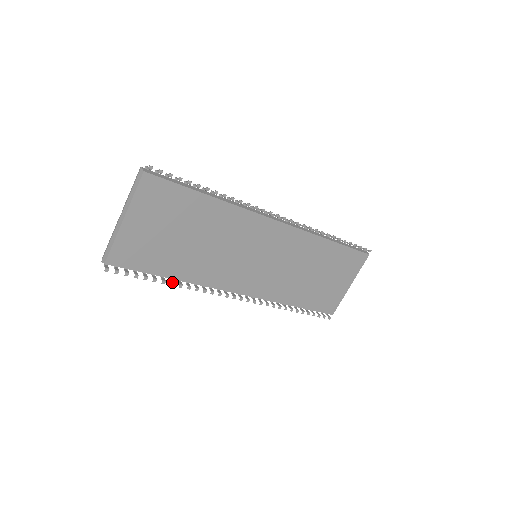
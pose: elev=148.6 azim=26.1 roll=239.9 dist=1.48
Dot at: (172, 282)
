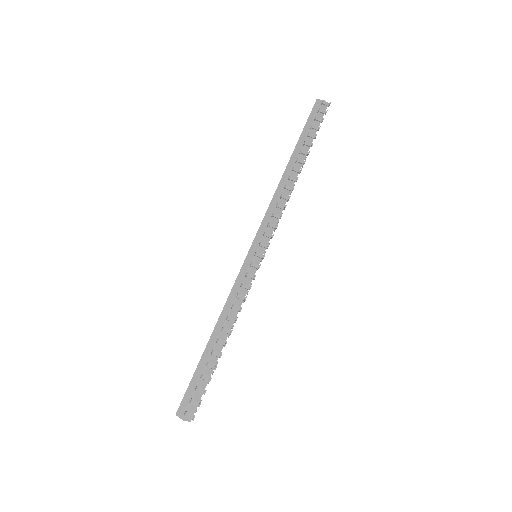
Dot at: occluded
